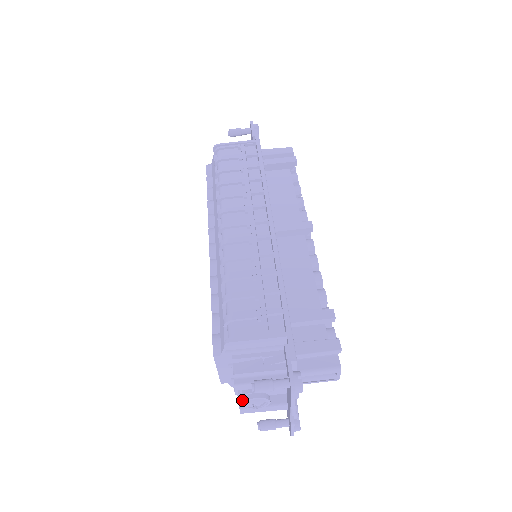
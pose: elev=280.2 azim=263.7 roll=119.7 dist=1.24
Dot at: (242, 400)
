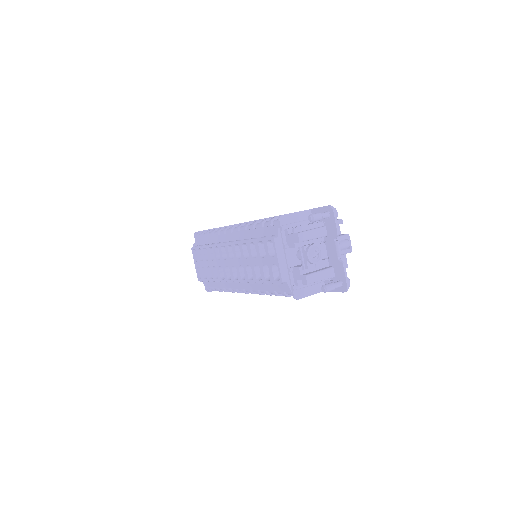
Dot at: (305, 253)
